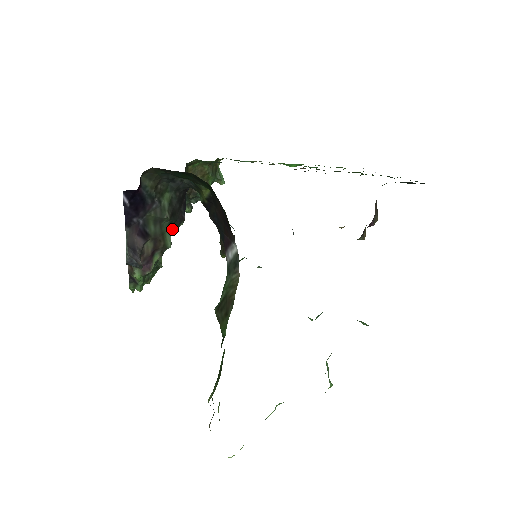
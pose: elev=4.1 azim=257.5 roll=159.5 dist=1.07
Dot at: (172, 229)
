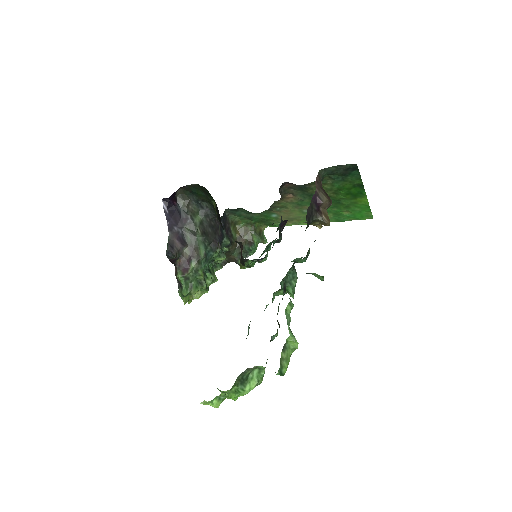
Dot at: (208, 249)
